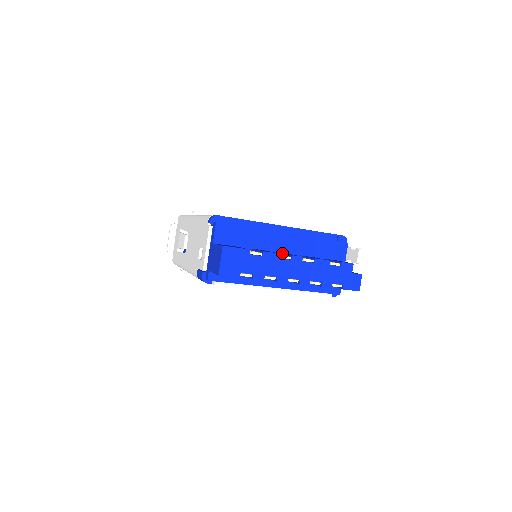
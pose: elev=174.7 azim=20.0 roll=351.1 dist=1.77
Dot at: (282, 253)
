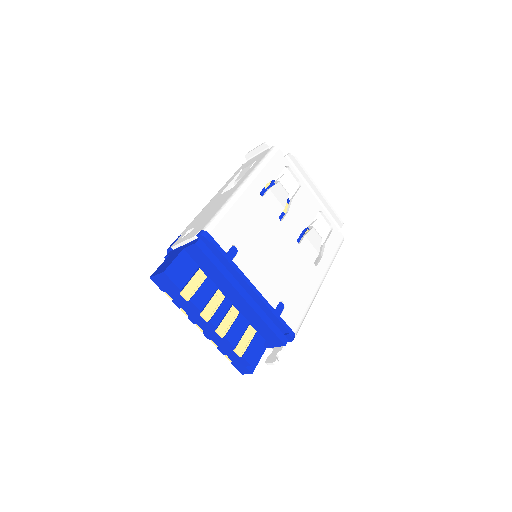
Dot at: (223, 304)
